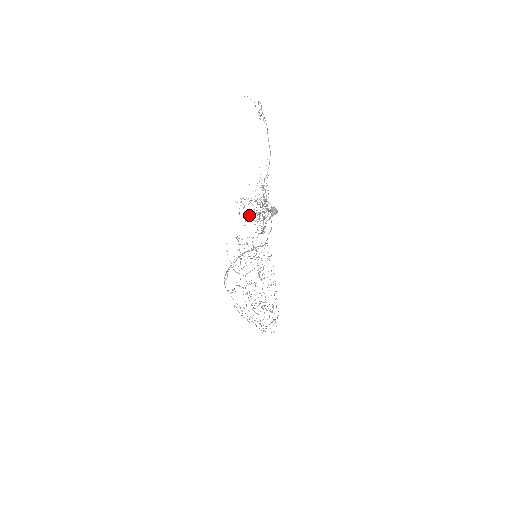
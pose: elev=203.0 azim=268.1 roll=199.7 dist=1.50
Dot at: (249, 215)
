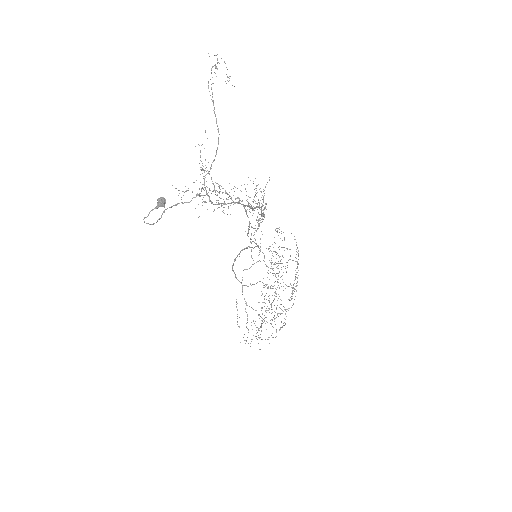
Dot at: occluded
